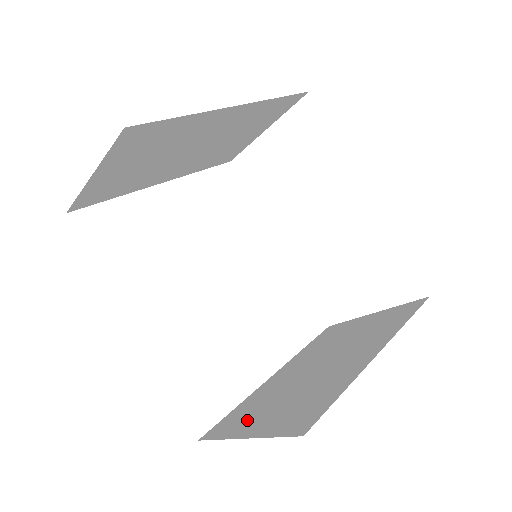
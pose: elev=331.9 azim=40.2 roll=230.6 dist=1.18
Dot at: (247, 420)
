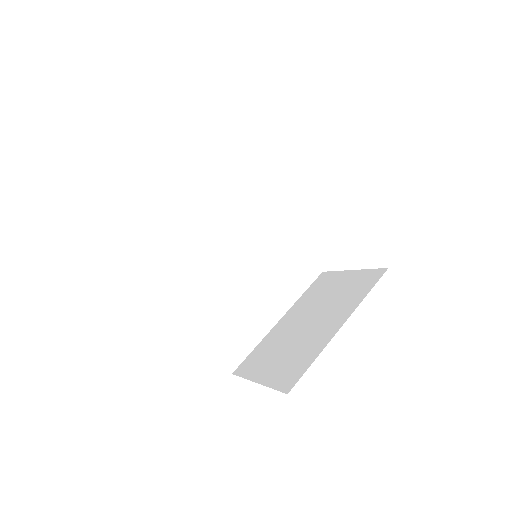
Dot at: (260, 365)
